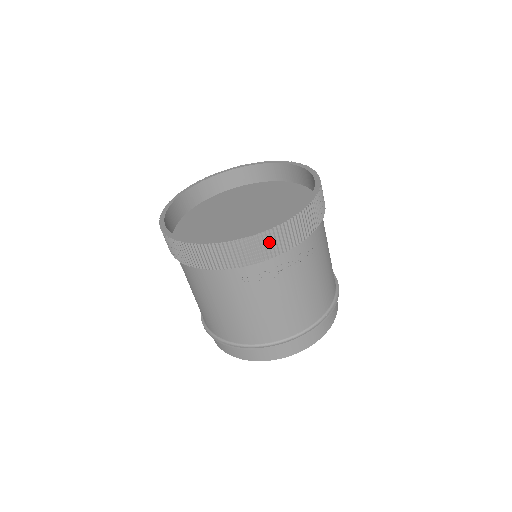
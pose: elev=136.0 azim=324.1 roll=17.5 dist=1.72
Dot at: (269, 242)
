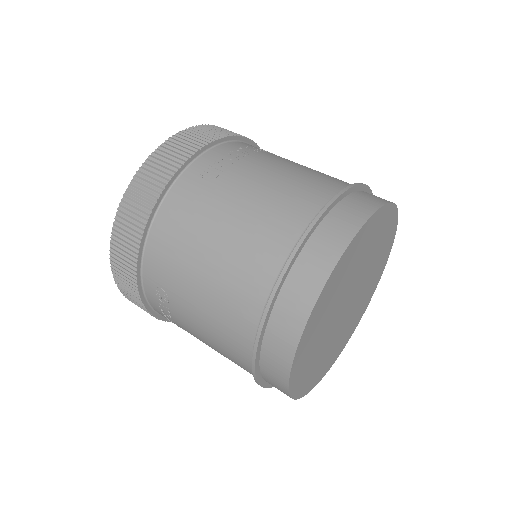
Dot at: (197, 135)
